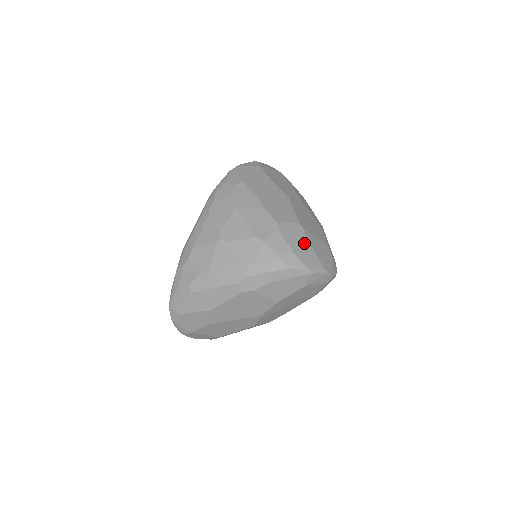
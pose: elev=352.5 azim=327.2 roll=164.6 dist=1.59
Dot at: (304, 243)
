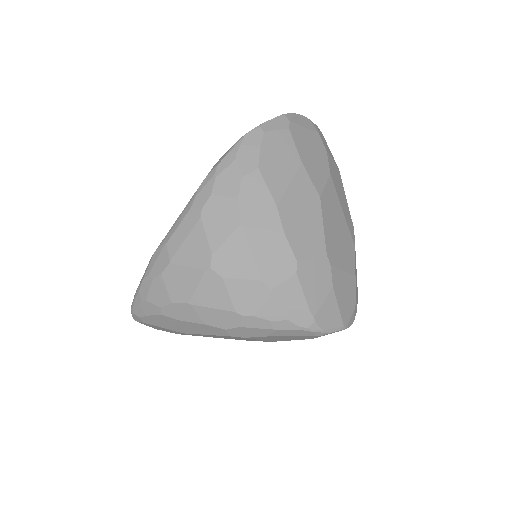
Dot at: (326, 290)
